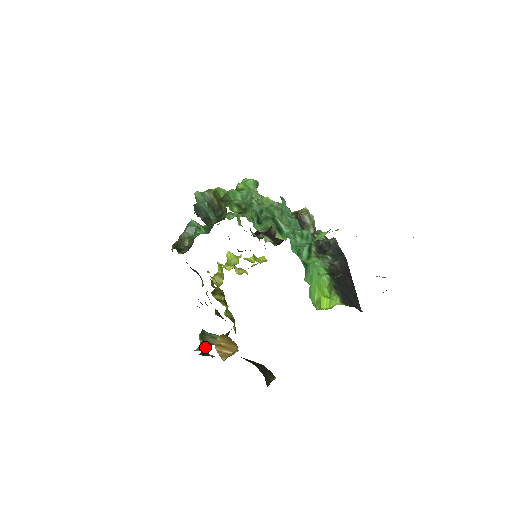
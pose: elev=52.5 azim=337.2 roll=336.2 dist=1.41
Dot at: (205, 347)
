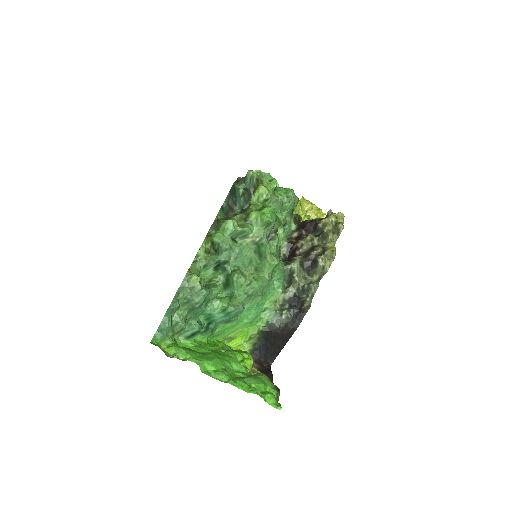
Dot at: occluded
